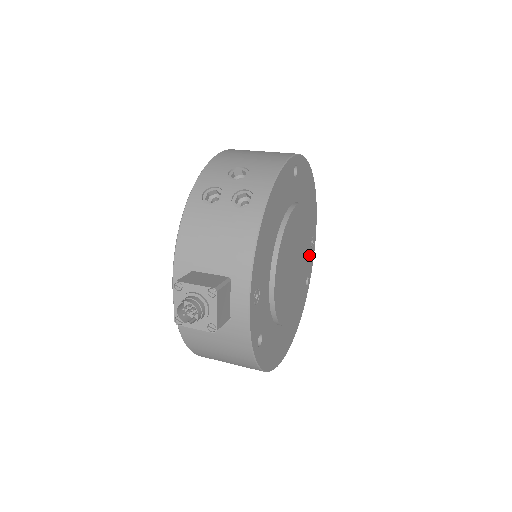
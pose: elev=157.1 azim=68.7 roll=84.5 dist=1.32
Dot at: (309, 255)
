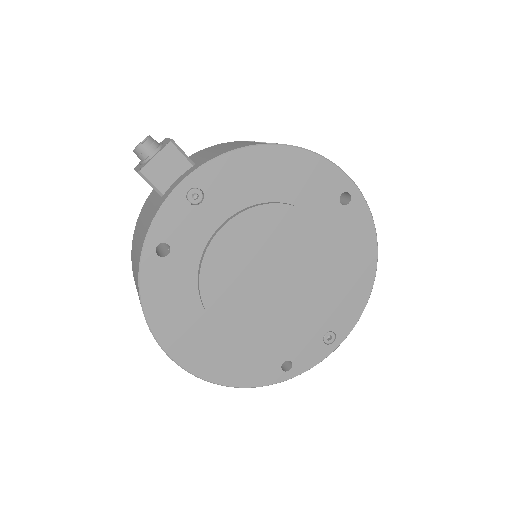
Dot at: (307, 325)
